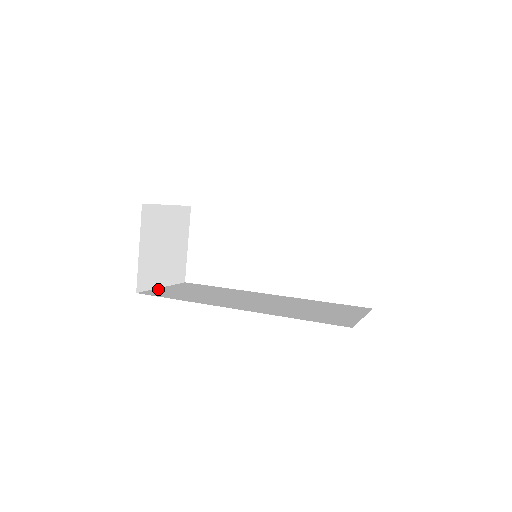
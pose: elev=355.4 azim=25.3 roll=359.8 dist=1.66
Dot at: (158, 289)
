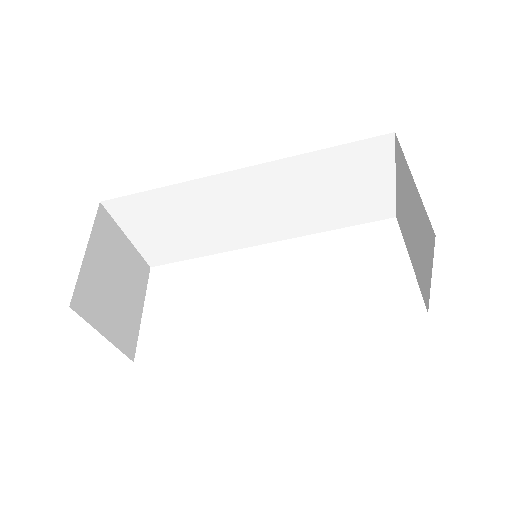
Dot at: occluded
